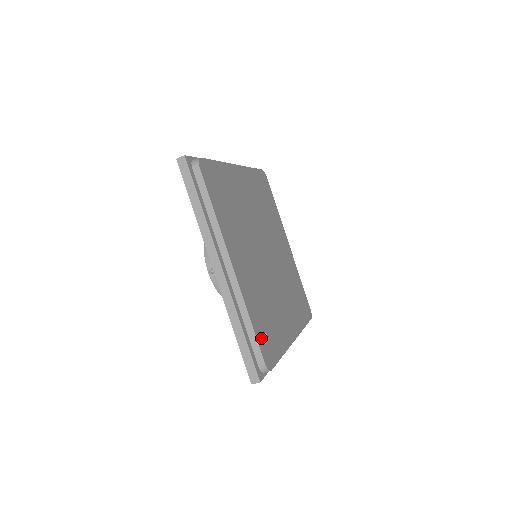
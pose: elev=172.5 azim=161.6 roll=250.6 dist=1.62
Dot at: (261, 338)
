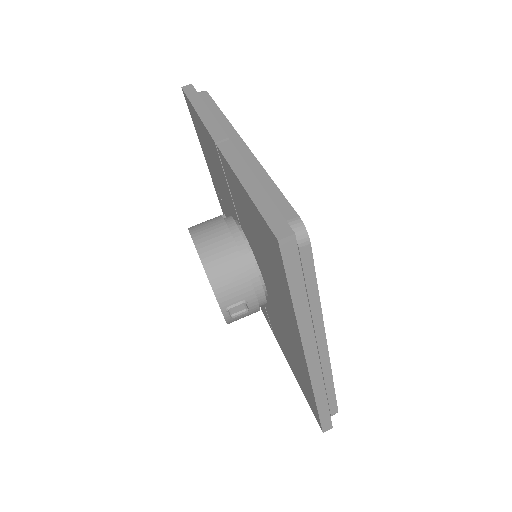
Dot at: occluded
